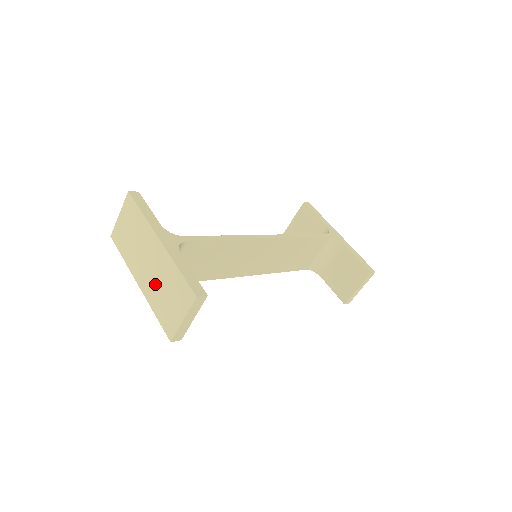
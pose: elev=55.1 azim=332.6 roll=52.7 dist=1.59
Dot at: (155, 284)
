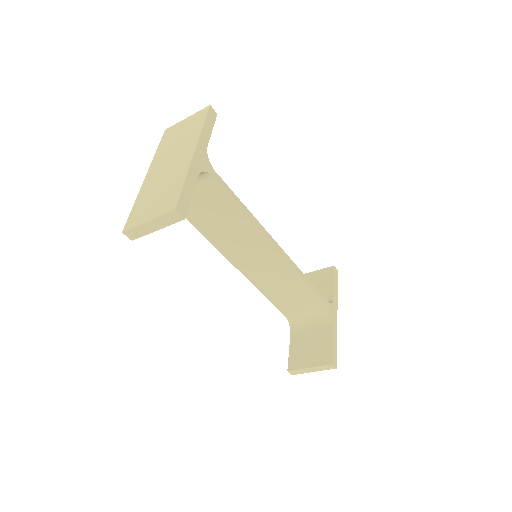
Dot at: (158, 182)
